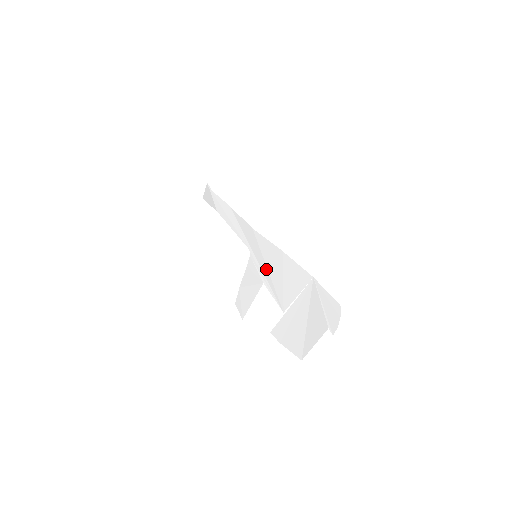
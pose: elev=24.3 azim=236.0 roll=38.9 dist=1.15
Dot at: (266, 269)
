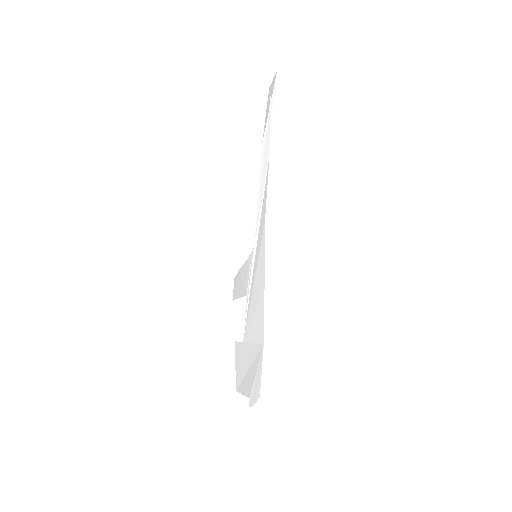
Dot at: (253, 284)
